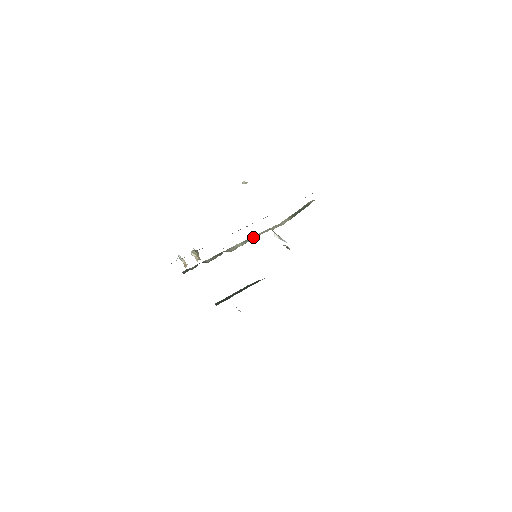
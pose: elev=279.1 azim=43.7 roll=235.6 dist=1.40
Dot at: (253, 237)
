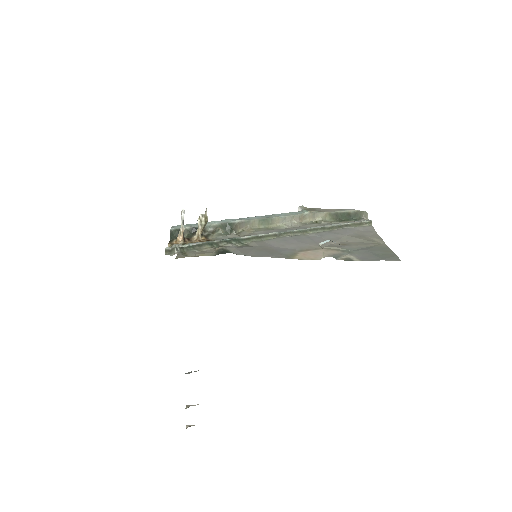
Dot at: (277, 220)
